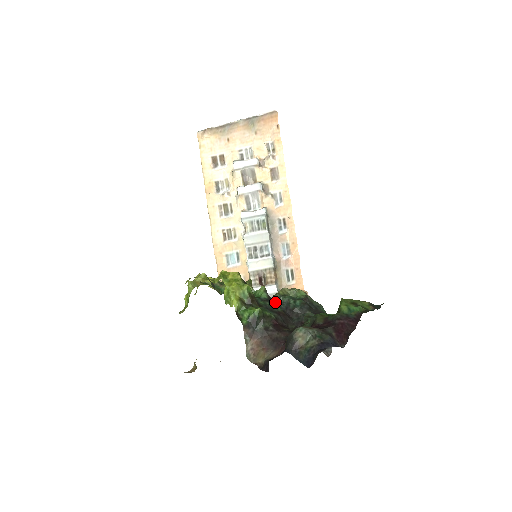
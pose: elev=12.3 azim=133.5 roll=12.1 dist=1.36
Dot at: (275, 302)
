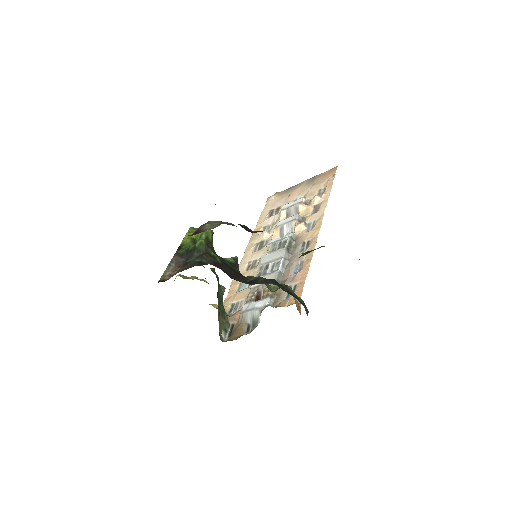
Dot at: occluded
